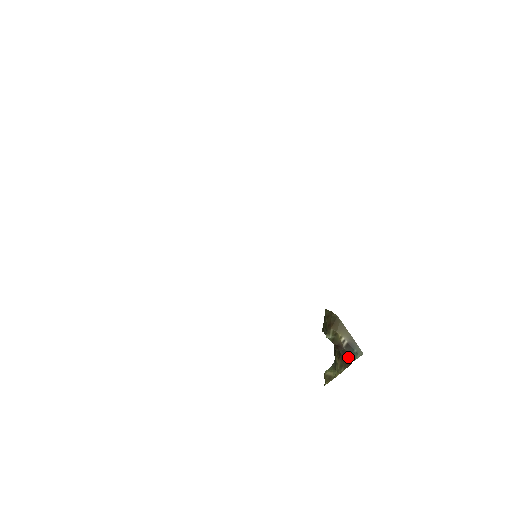
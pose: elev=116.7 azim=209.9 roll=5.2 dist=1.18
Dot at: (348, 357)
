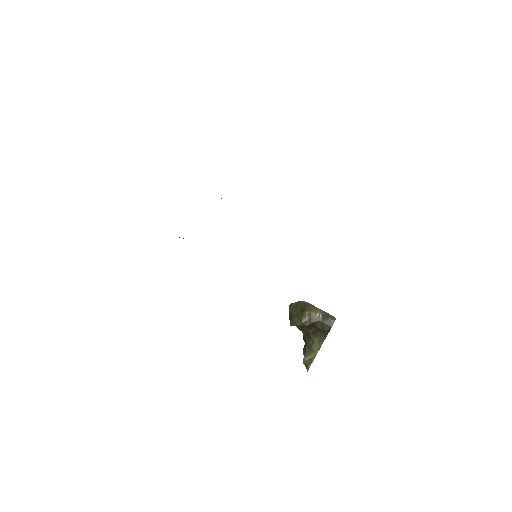
Dot at: (326, 327)
